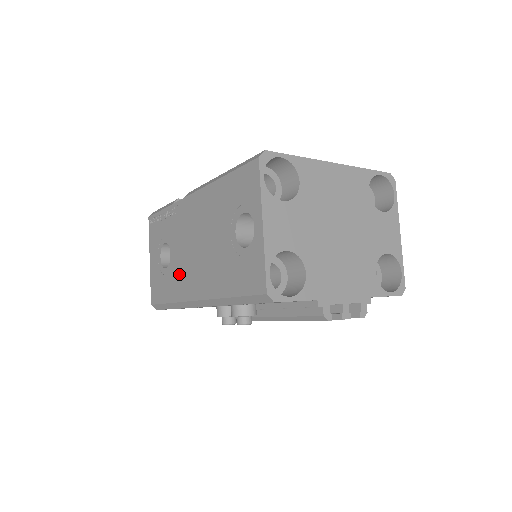
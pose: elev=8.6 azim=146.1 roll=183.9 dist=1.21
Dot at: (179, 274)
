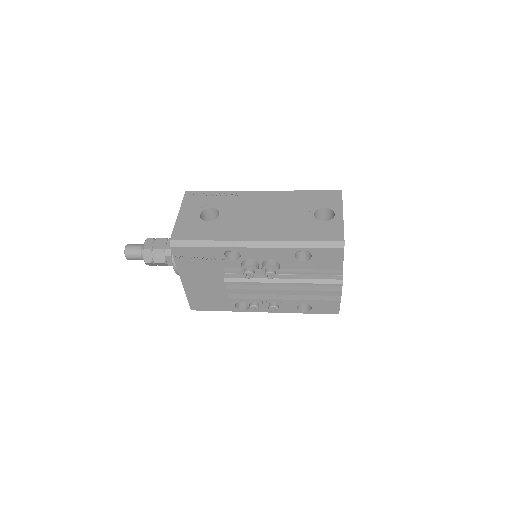
Dot at: (232, 226)
